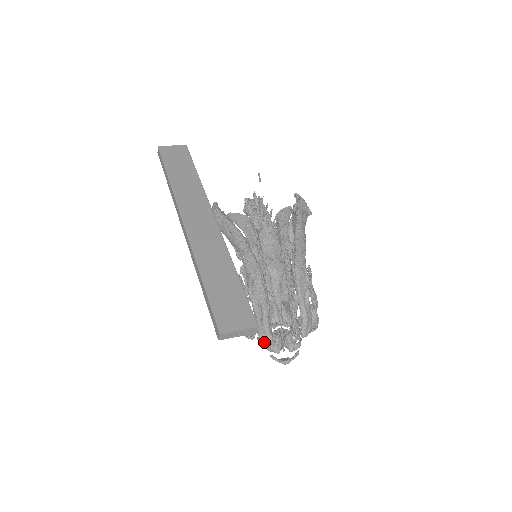
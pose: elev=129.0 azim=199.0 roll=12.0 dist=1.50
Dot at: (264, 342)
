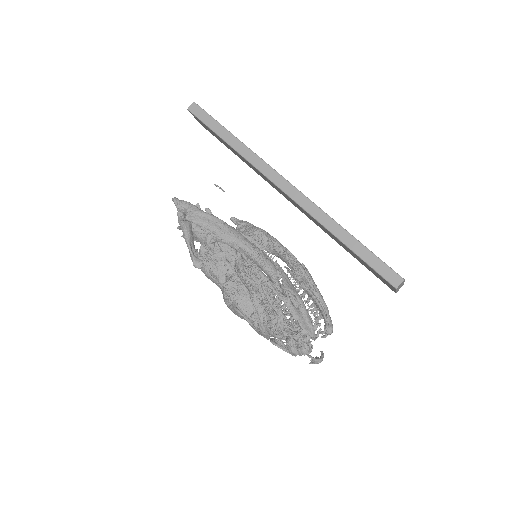
Dot at: (288, 343)
